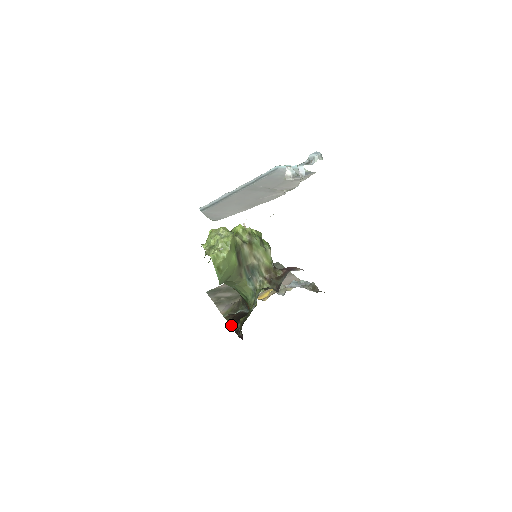
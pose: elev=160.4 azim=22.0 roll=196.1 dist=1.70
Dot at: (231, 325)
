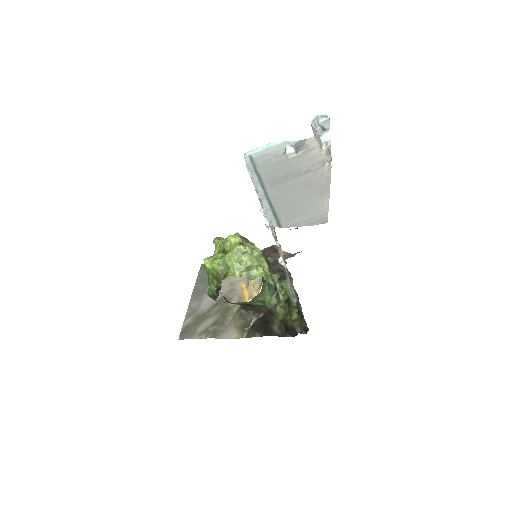
Dot at: occluded
